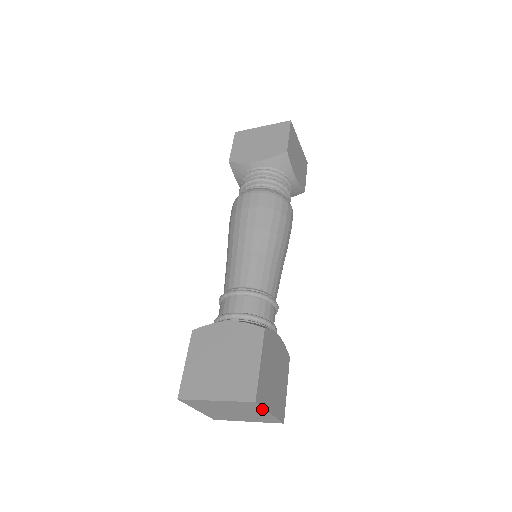
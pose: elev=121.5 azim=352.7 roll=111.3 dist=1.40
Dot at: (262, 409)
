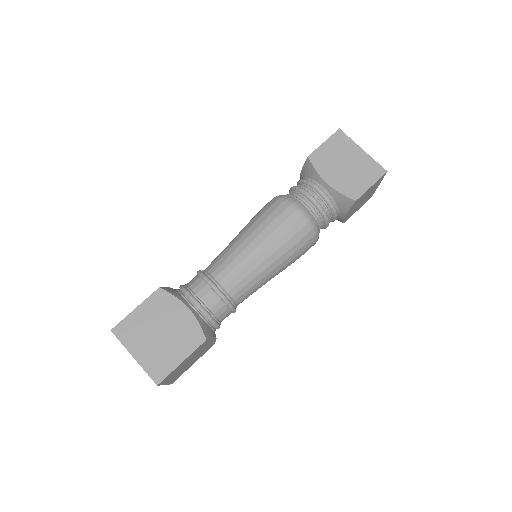
Dot at: occluded
